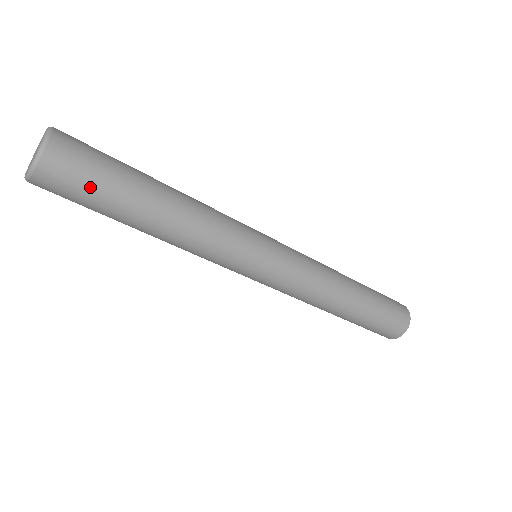
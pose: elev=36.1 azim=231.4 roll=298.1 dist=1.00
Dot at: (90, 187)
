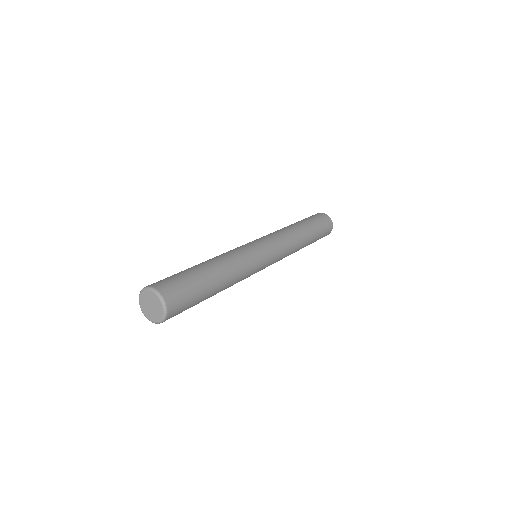
Dot at: occluded
